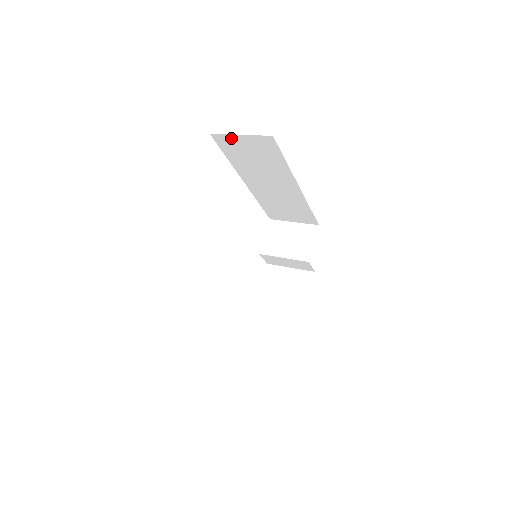
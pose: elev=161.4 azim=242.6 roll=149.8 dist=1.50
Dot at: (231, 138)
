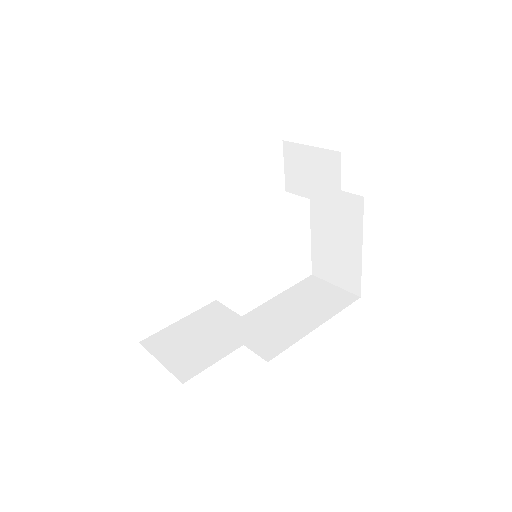
Dot at: occluded
